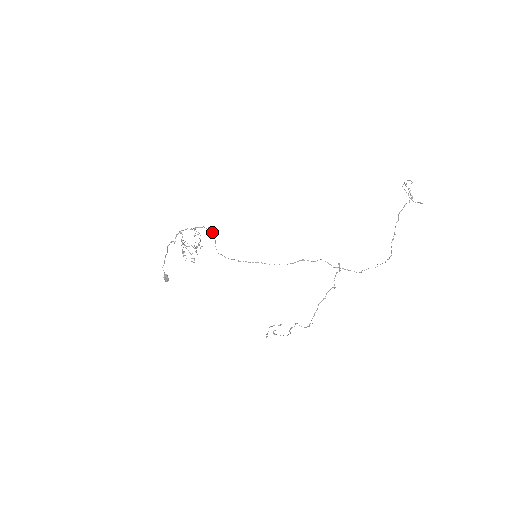
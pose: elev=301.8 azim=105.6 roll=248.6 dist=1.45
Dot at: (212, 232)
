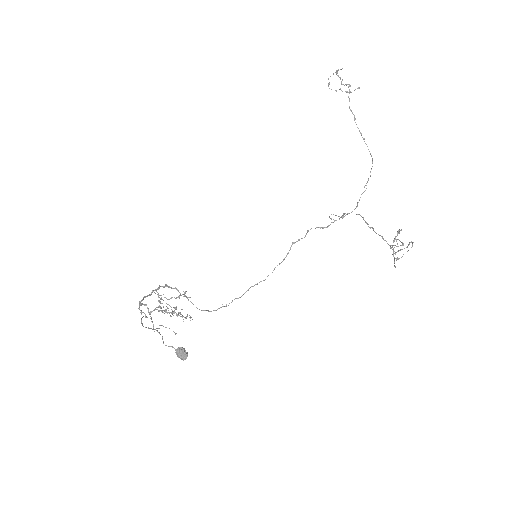
Dot at: (174, 288)
